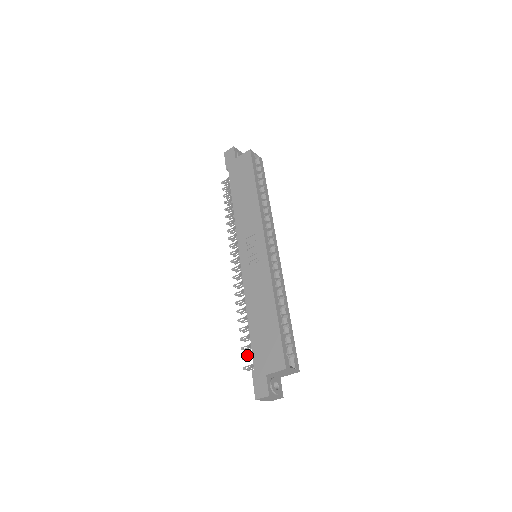
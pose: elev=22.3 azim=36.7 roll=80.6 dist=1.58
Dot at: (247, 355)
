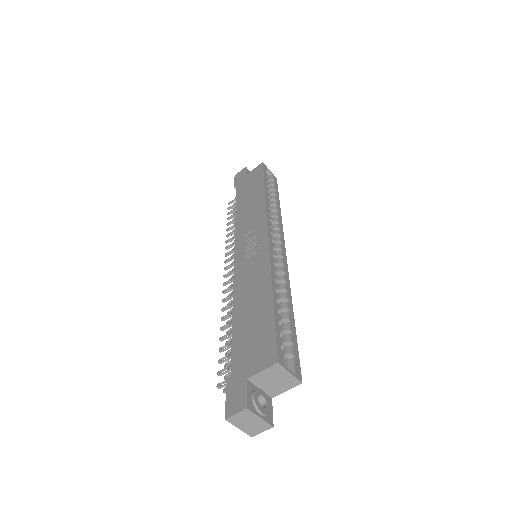
Dot at: occluded
